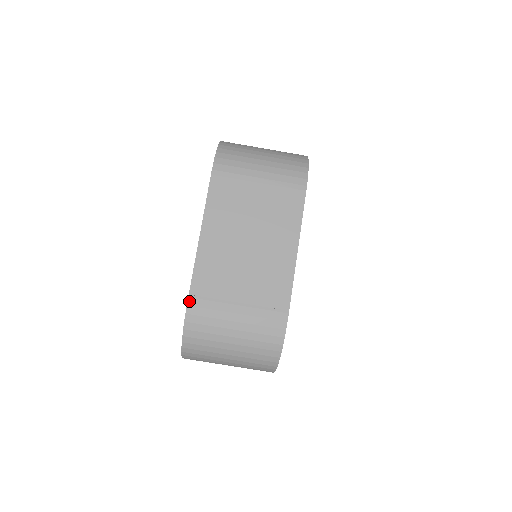
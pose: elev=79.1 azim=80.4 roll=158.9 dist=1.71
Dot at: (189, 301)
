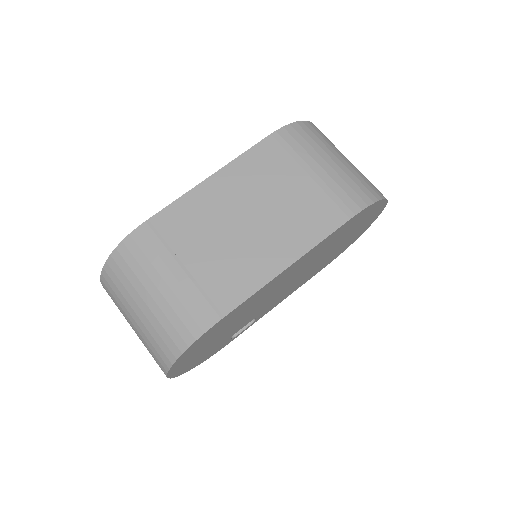
Dot at: (143, 225)
